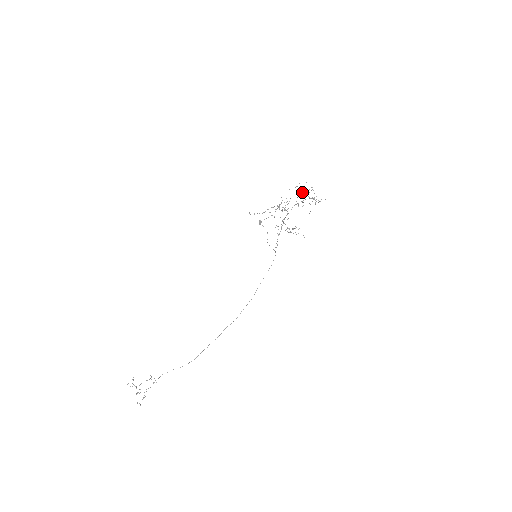
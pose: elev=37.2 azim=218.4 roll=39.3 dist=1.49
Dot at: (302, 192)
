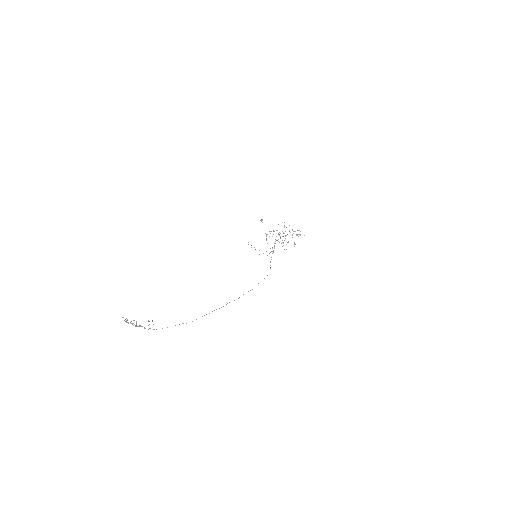
Dot at: occluded
